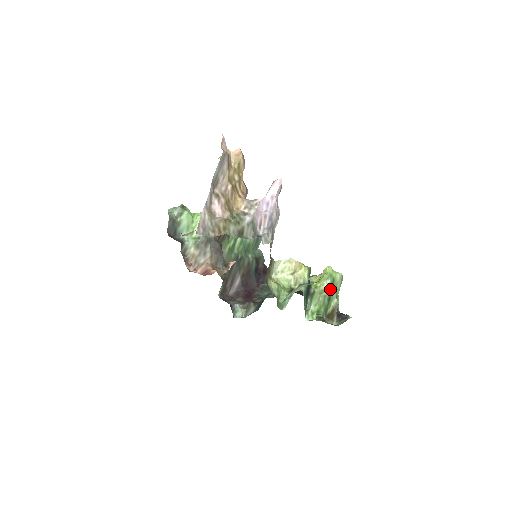
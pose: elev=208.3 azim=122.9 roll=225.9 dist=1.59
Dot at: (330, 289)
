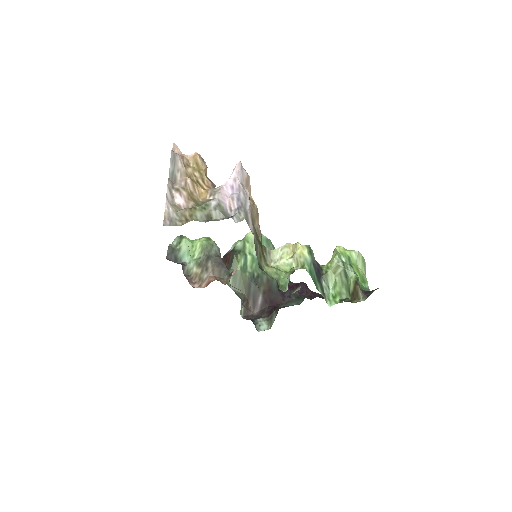
Dot at: (342, 264)
